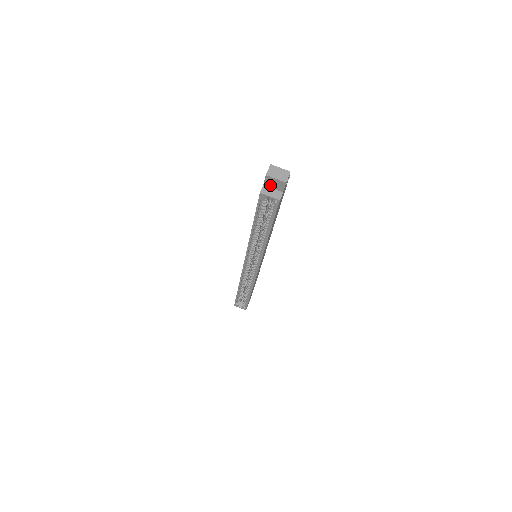
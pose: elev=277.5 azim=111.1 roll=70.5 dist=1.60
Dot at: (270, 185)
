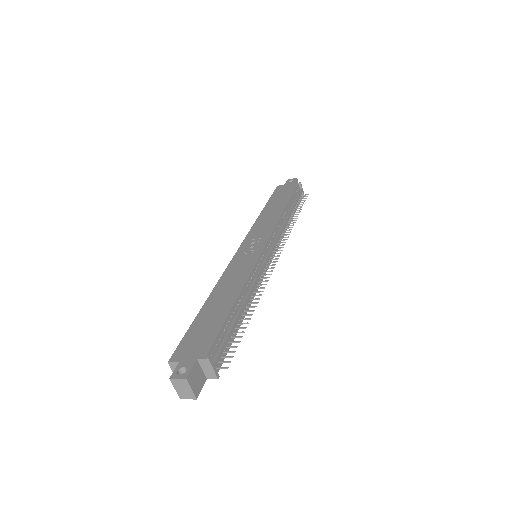
Dot at: (181, 372)
